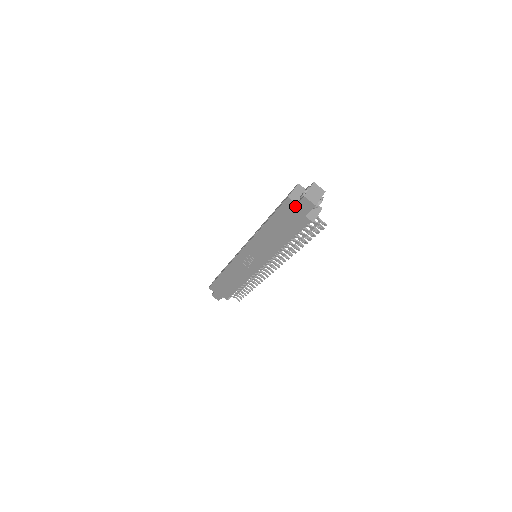
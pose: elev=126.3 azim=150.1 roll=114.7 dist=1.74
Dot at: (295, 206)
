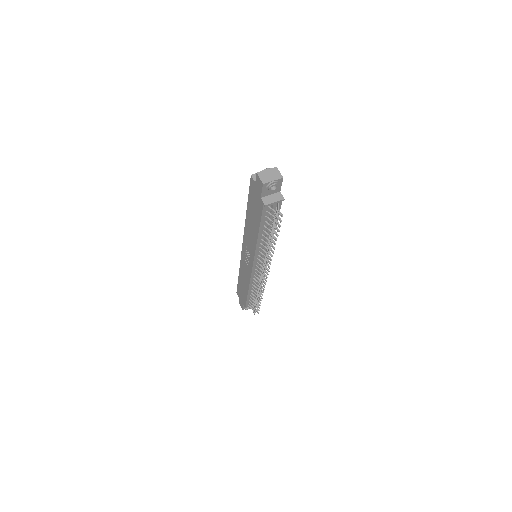
Dot at: (255, 186)
